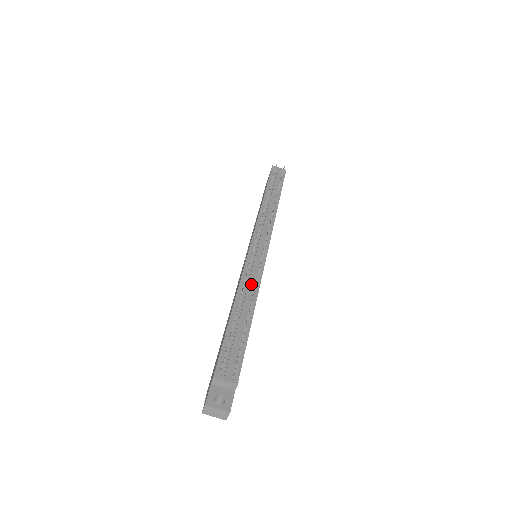
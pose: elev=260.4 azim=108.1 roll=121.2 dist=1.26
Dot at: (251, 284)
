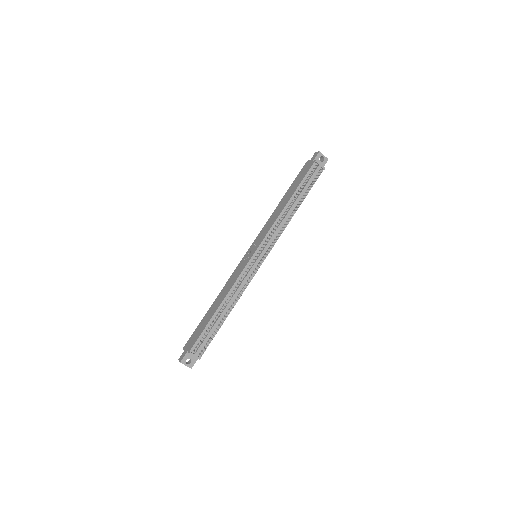
Dot at: (238, 292)
